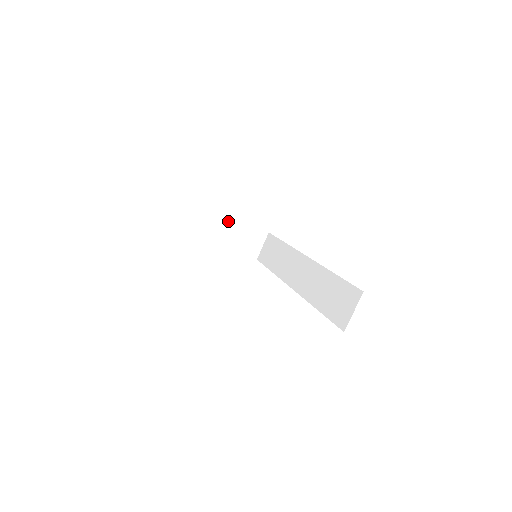
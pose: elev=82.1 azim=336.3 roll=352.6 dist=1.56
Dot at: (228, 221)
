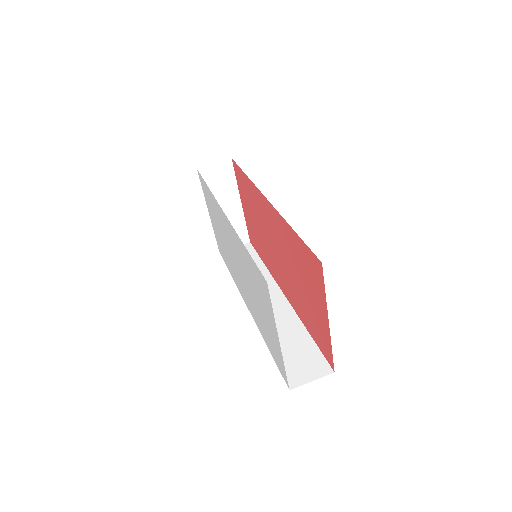
Dot at: (236, 201)
